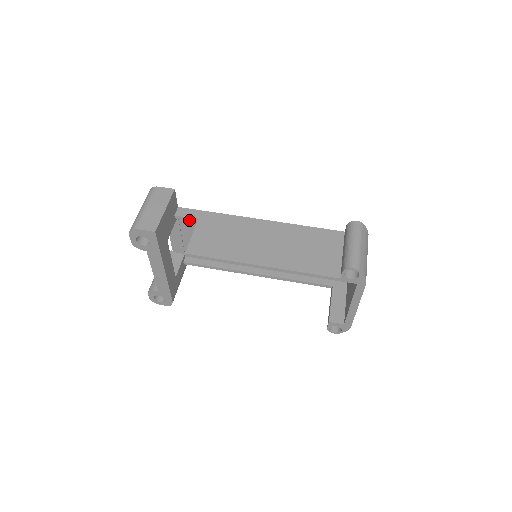
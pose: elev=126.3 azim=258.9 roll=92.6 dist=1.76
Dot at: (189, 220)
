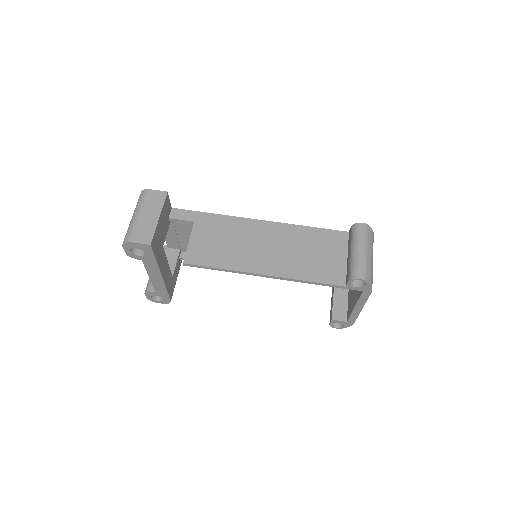
Dot at: (184, 222)
